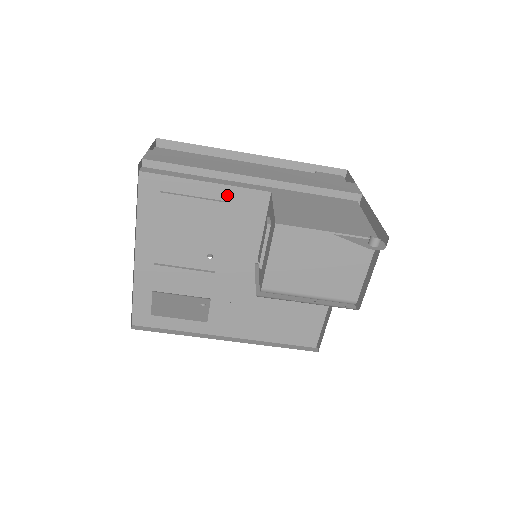
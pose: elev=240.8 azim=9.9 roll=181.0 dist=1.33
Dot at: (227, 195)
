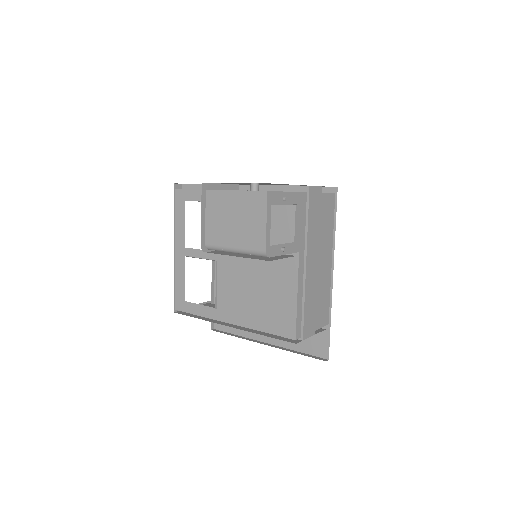
Dot at: occluded
